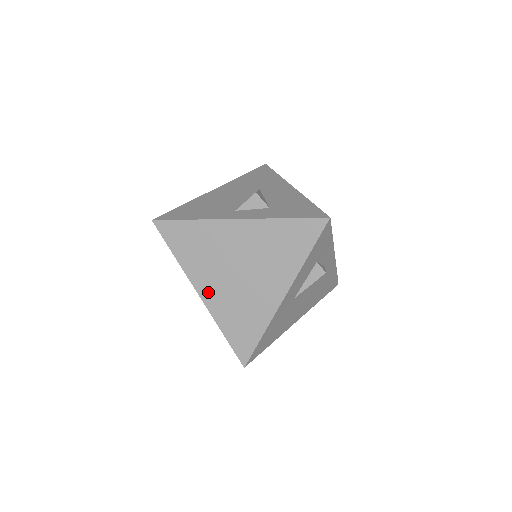
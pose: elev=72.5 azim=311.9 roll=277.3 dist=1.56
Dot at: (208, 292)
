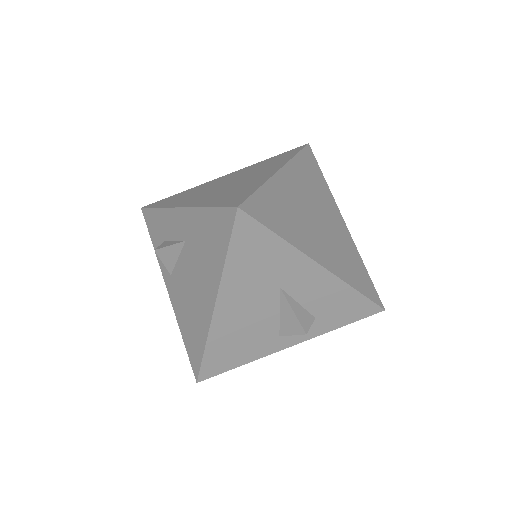
Dot at: occluded
